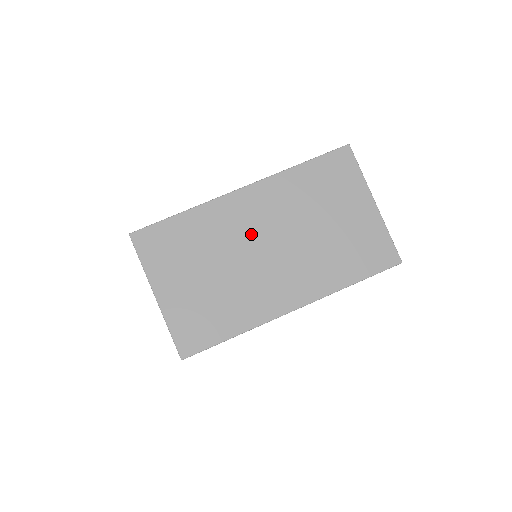
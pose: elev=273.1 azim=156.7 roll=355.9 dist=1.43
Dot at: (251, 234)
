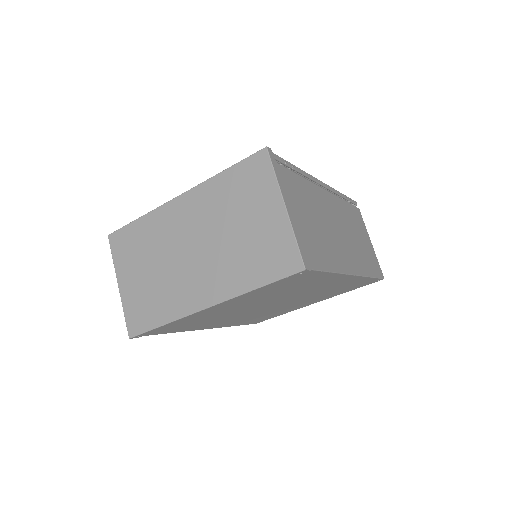
Dot at: (181, 237)
